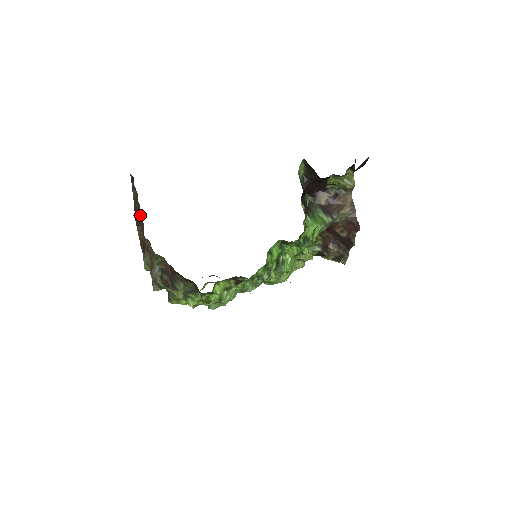
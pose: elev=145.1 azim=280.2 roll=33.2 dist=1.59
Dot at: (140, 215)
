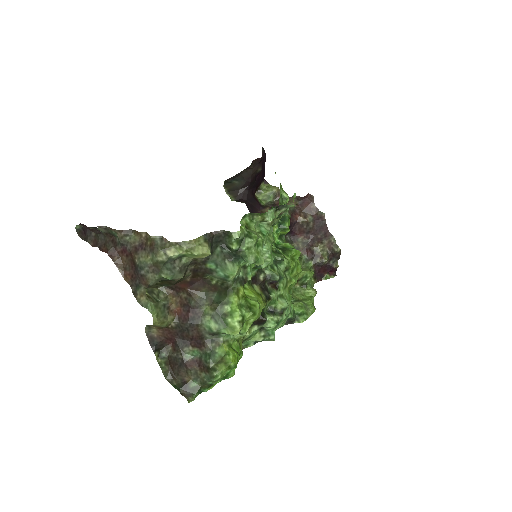
Dot at: (108, 241)
